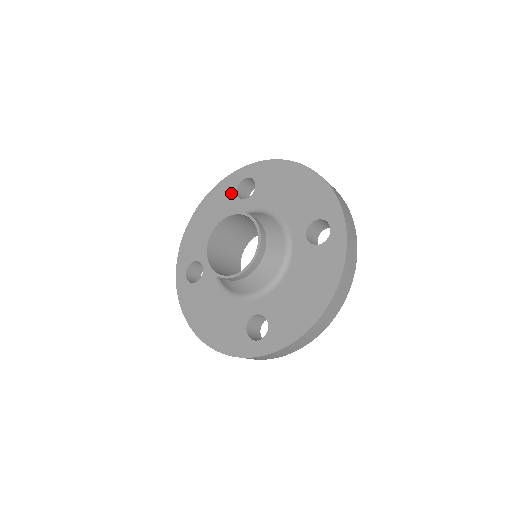
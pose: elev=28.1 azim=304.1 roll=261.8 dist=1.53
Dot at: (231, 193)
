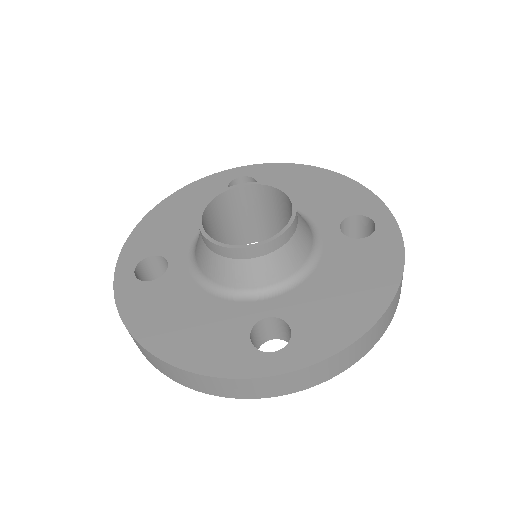
Dot at: (220, 188)
